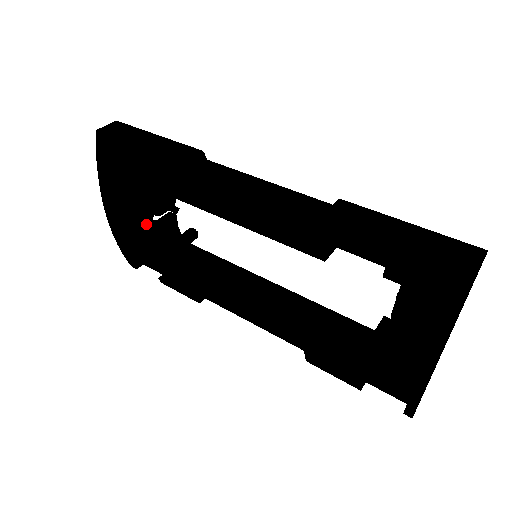
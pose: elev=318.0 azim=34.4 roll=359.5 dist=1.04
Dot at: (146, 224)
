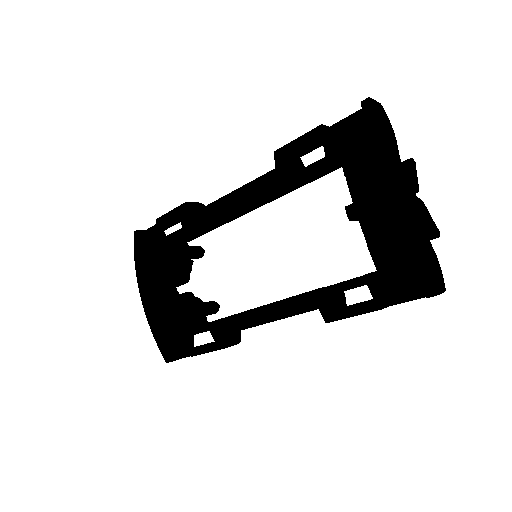
Dot at: (172, 293)
